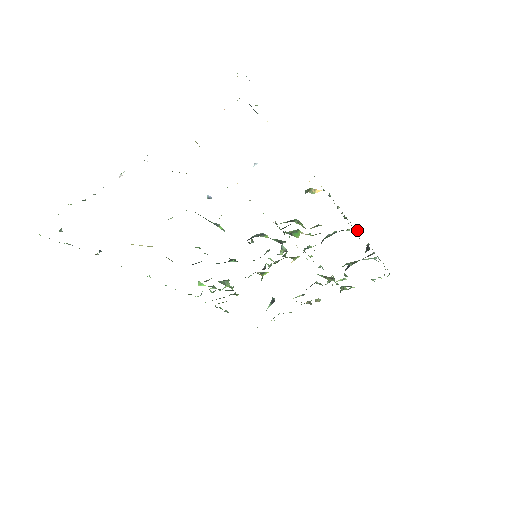
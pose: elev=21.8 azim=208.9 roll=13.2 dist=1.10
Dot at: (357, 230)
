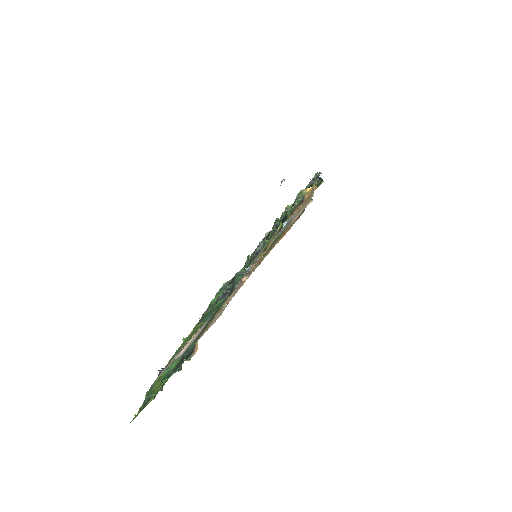
Dot at: occluded
